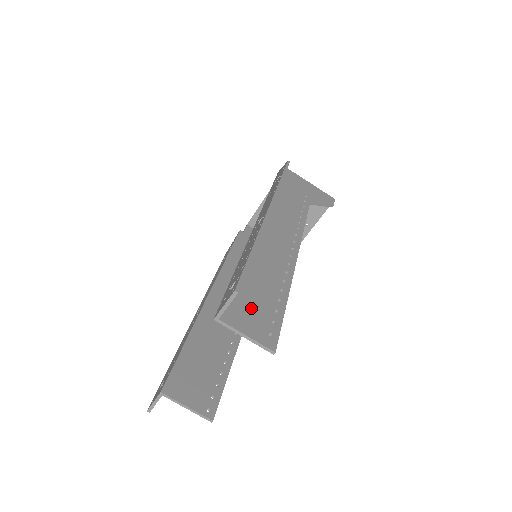
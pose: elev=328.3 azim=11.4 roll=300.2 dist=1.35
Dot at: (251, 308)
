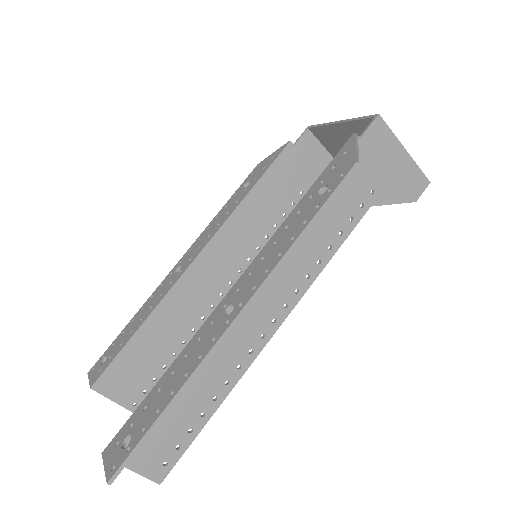
Dot at: (156, 434)
